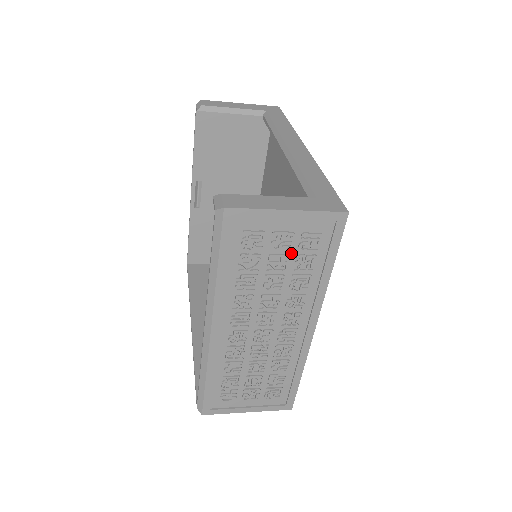
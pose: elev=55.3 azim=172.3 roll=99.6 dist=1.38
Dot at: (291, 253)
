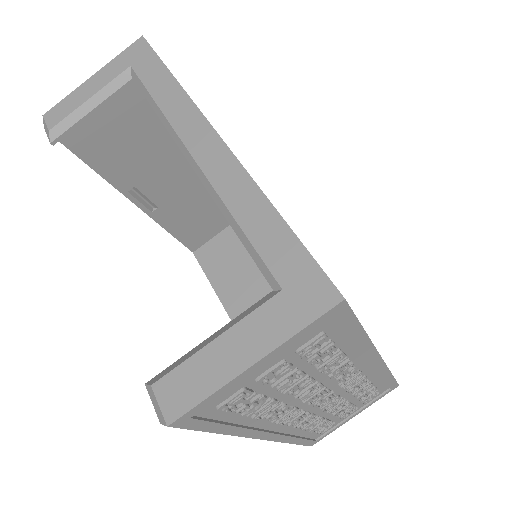
Dot at: (297, 365)
